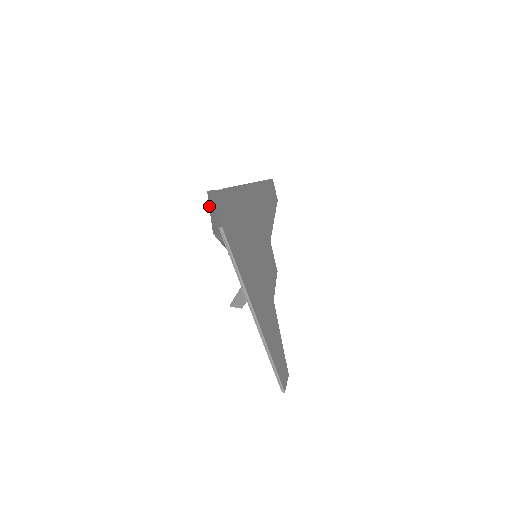
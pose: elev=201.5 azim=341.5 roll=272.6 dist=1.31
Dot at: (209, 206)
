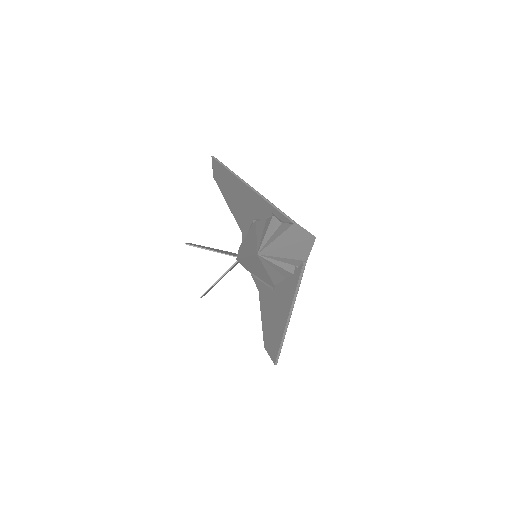
Dot at: (296, 243)
